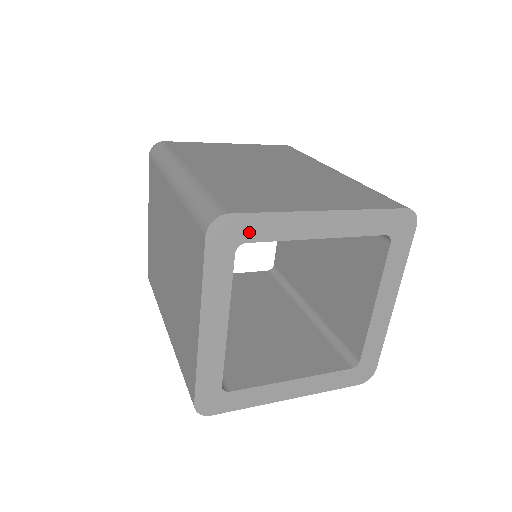
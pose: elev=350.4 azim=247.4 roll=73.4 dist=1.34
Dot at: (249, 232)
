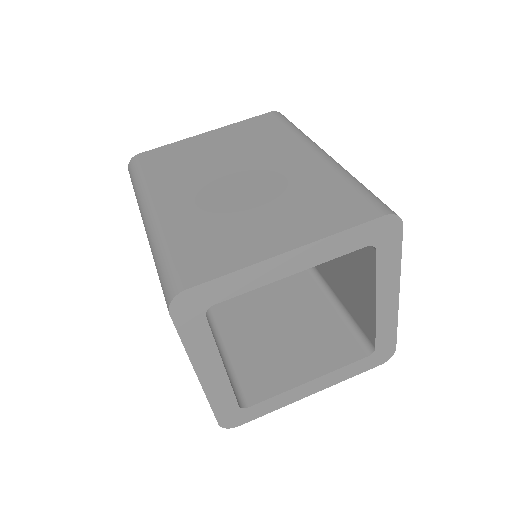
Dot at: (386, 248)
